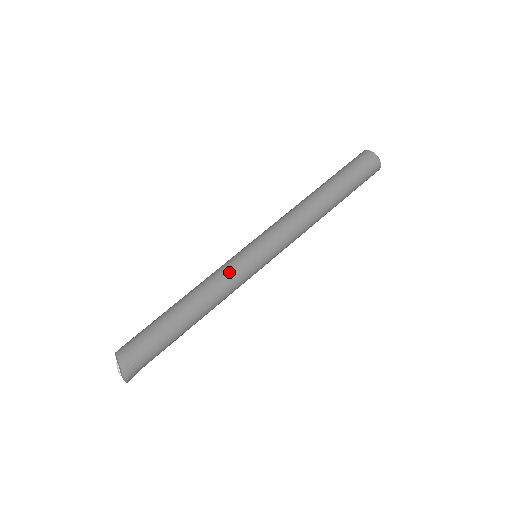
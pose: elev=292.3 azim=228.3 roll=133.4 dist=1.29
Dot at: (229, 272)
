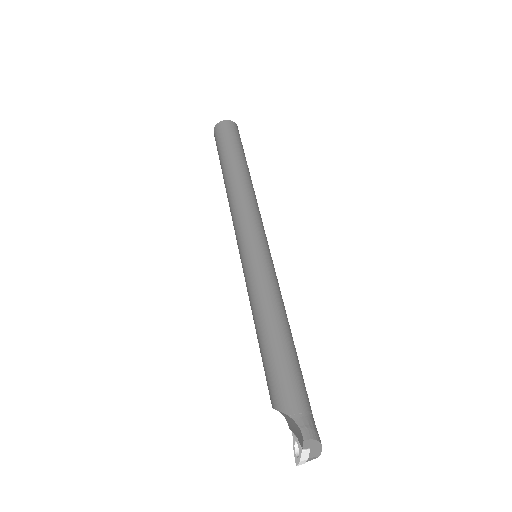
Dot at: (277, 282)
